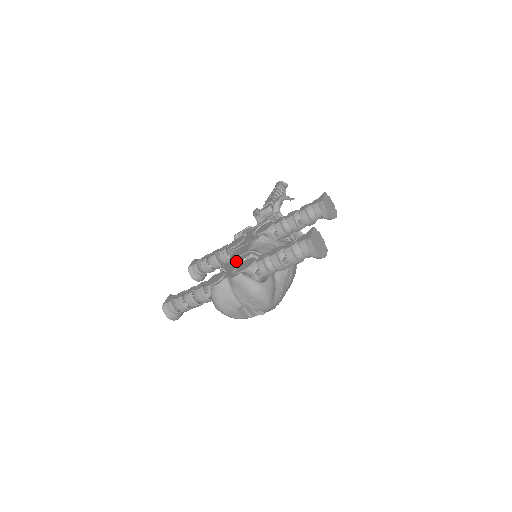
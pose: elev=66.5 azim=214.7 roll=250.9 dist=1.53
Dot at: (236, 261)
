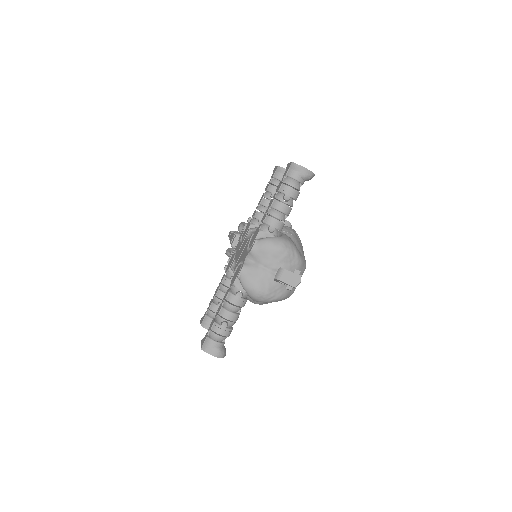
Dot at: (243, 251)
